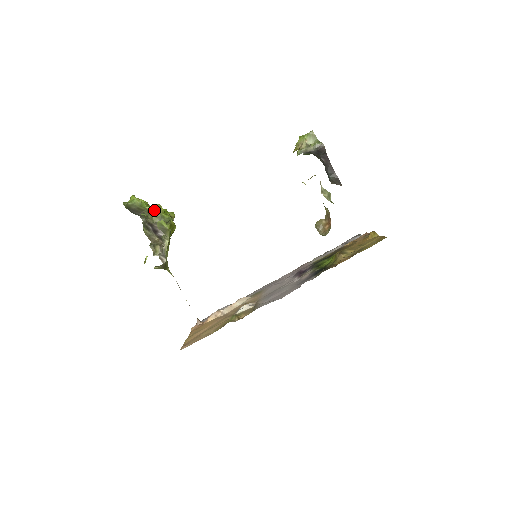
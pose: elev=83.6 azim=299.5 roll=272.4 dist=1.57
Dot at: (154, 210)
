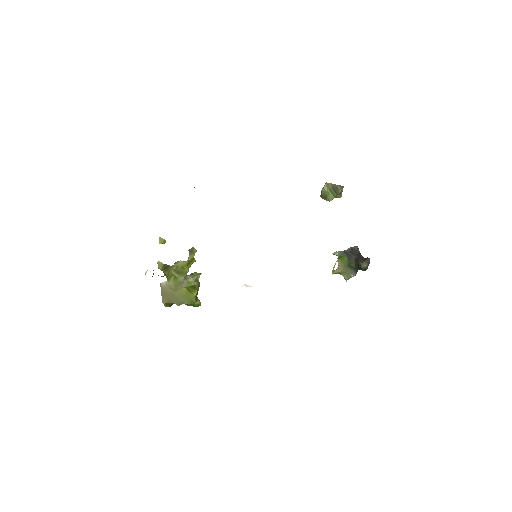
Dot at: (191, 274)
